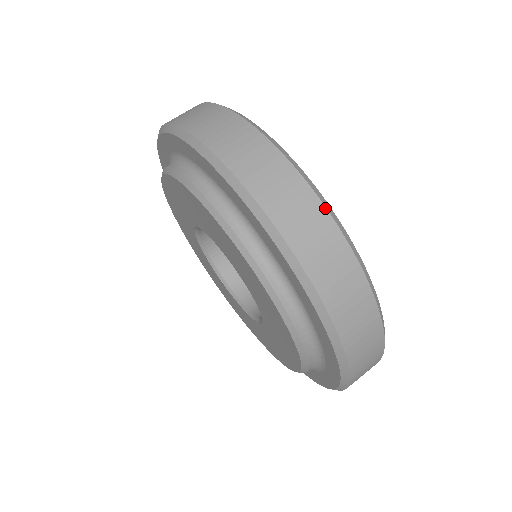
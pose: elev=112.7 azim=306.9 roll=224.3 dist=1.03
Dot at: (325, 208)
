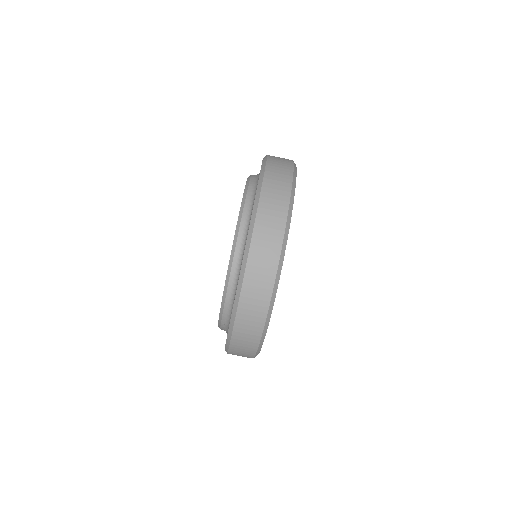
Dot at: occluded
